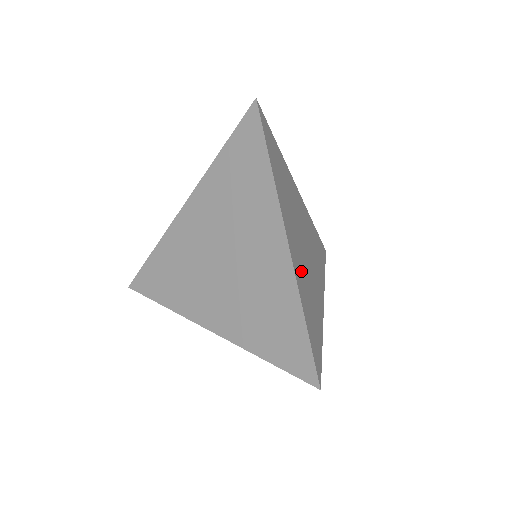
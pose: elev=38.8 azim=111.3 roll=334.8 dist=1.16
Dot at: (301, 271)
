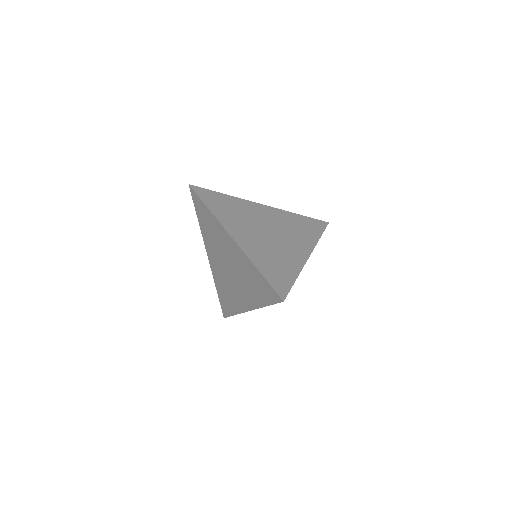
Dot at: (257, 247)
